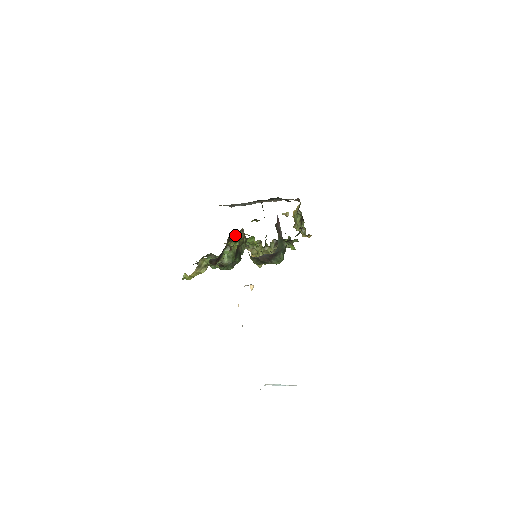
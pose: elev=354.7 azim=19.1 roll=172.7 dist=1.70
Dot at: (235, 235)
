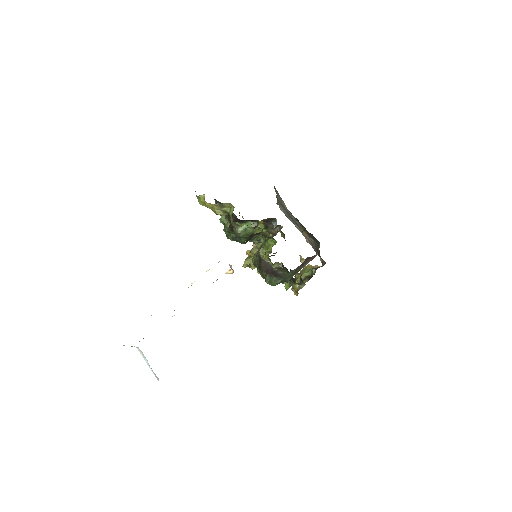
Dot at: (274, 223)
